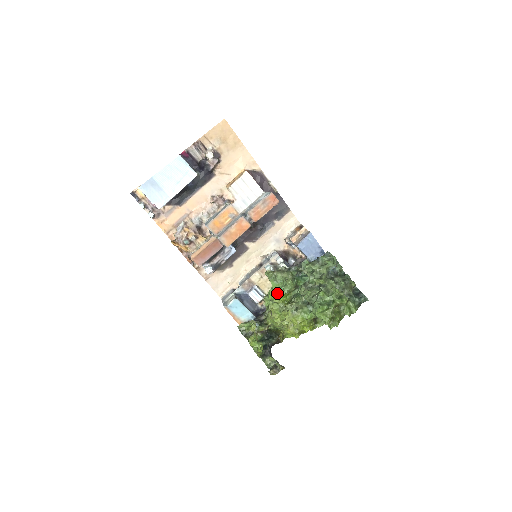
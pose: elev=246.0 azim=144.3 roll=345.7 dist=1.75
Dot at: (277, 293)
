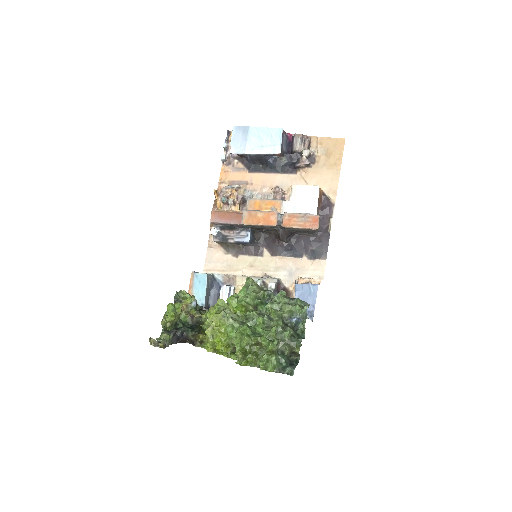
Dot at: occluded
